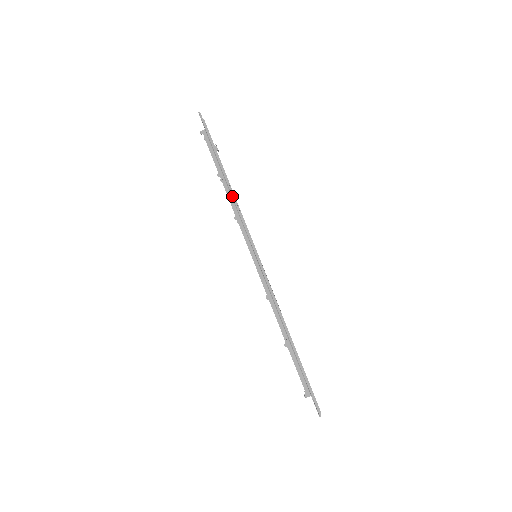
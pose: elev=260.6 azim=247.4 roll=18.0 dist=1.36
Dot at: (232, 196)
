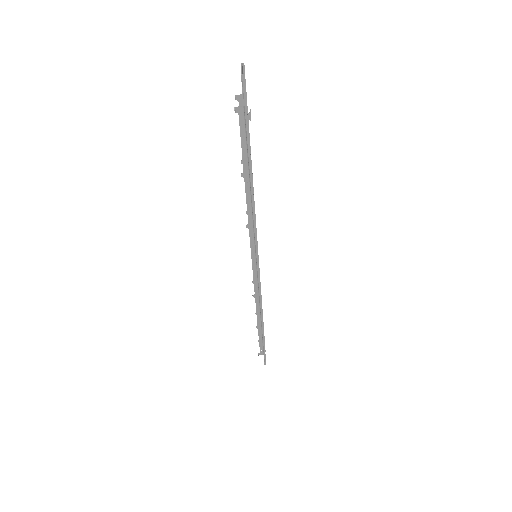
Dot at: (252, 204)
